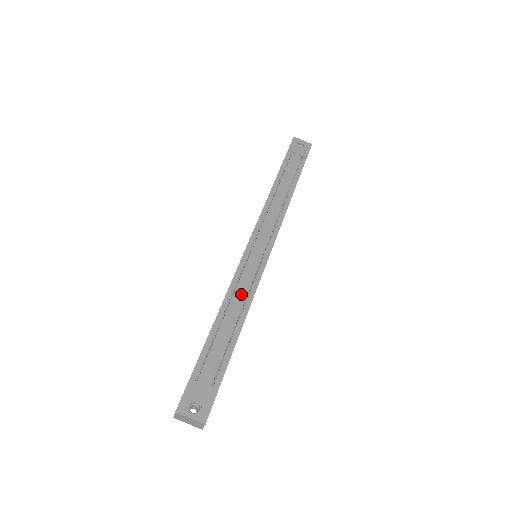
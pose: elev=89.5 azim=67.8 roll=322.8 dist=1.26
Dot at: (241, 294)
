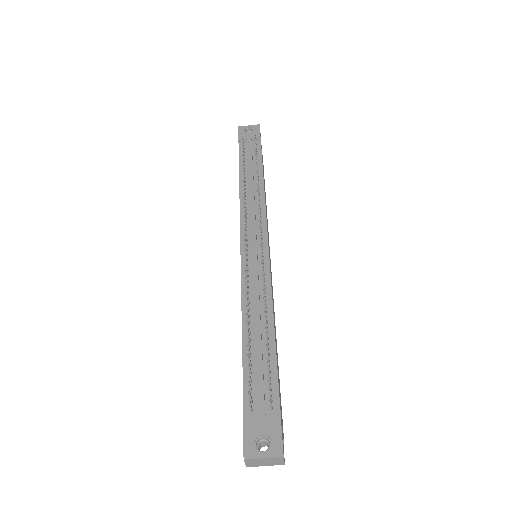
Dot at: (257, 299)
